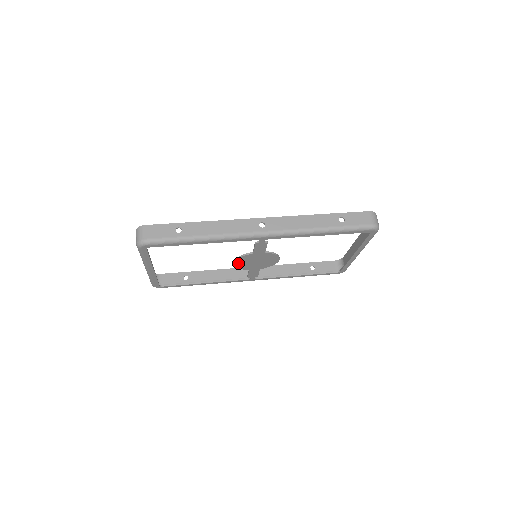
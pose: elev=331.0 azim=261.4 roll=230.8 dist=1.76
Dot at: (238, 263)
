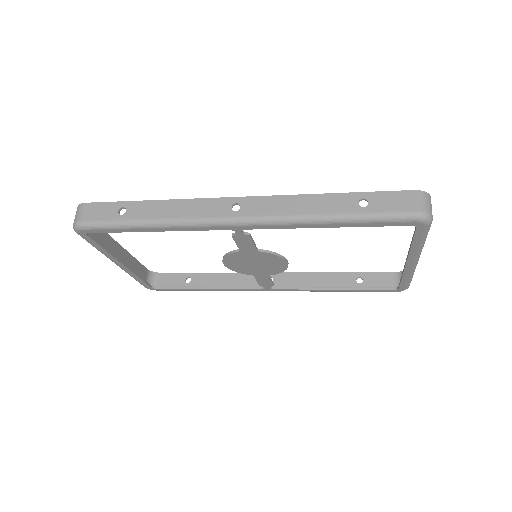
Dot at: (230, 264)
